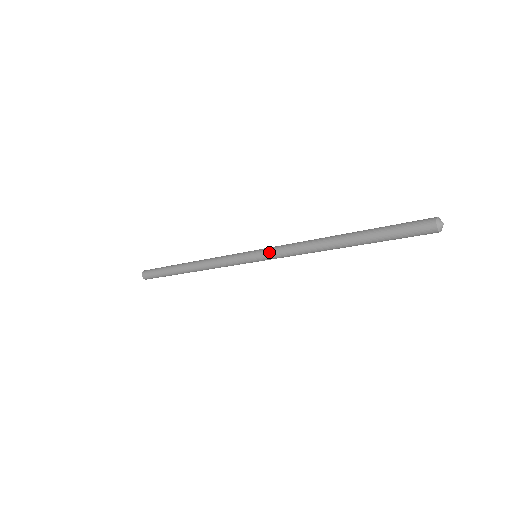
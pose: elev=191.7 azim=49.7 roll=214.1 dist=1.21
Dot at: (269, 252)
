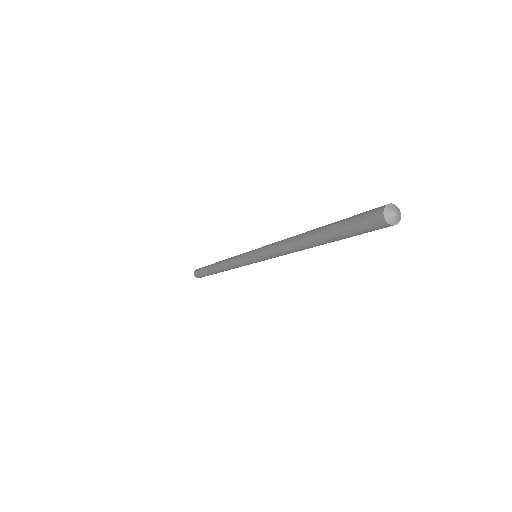
Dot at: (260, 249)
